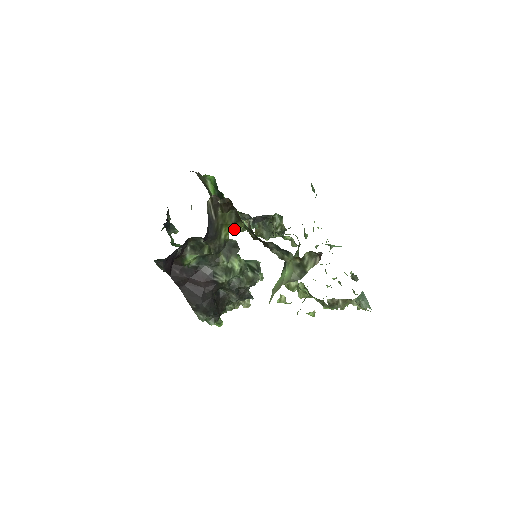
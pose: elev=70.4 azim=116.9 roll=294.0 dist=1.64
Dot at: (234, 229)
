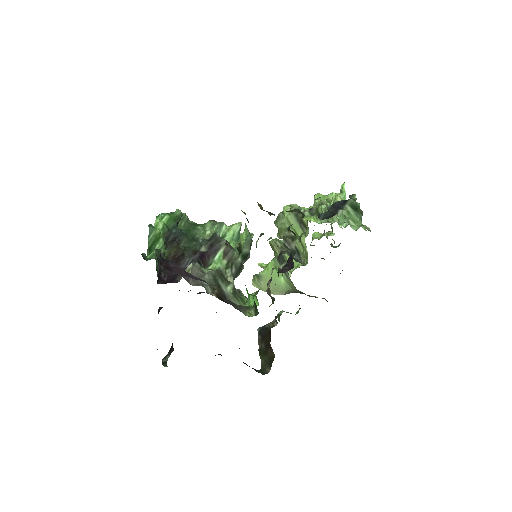
Dot at: occluded
